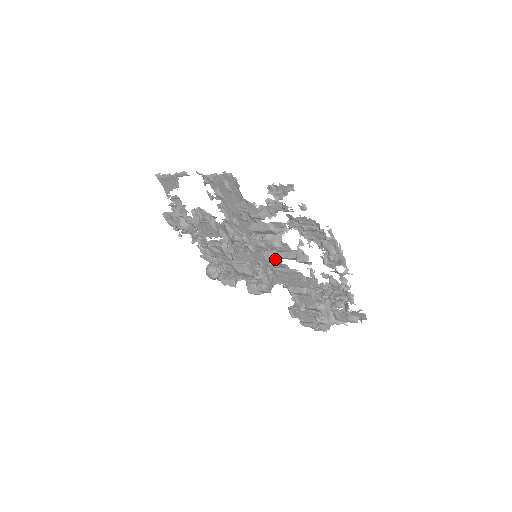
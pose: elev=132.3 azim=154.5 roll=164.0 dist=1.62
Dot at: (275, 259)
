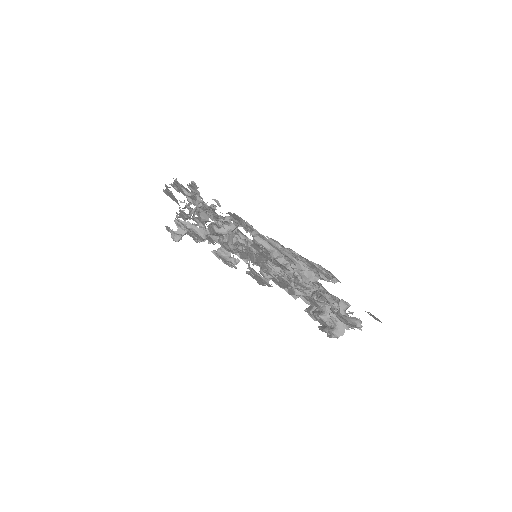
Dot at: occluded
